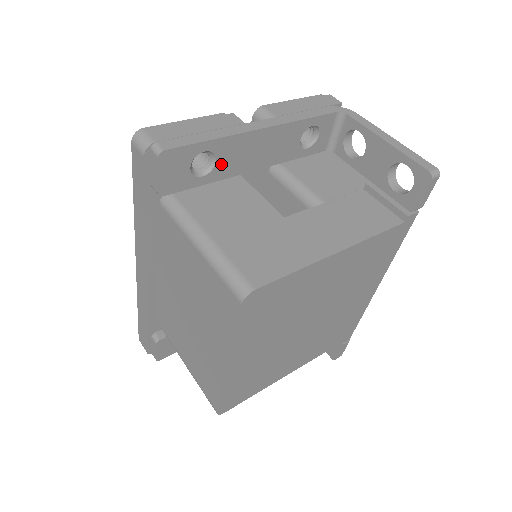
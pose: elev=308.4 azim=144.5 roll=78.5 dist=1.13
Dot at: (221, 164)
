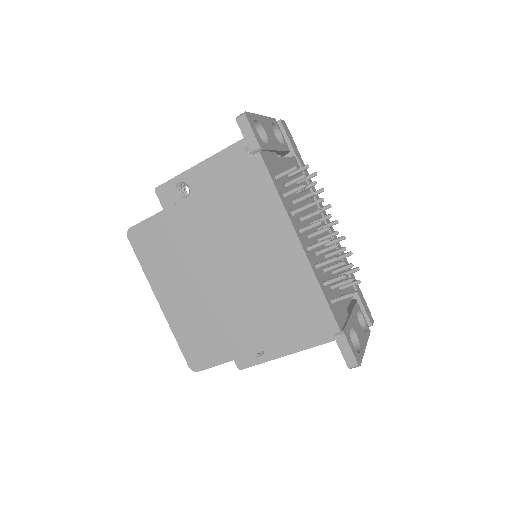
Dot at: (194, 188)
